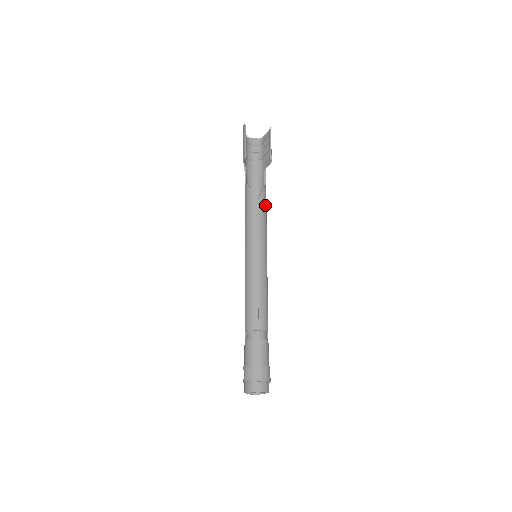
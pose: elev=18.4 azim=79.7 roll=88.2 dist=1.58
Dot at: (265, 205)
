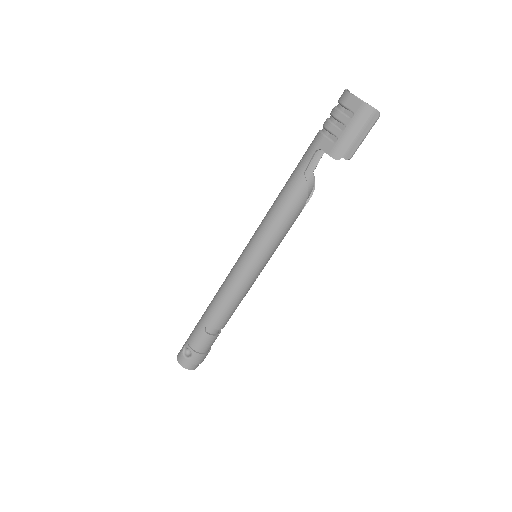
Dot at: occluded
